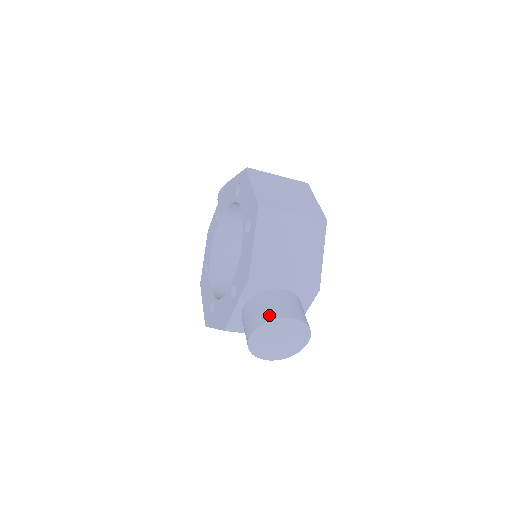
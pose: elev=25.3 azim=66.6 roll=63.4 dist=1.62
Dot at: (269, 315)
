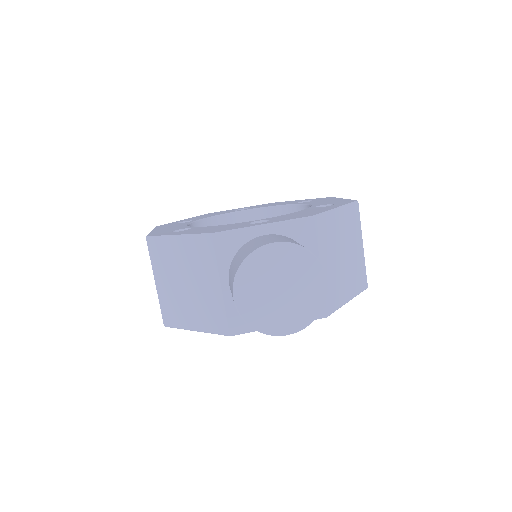
Dot at: occluded
